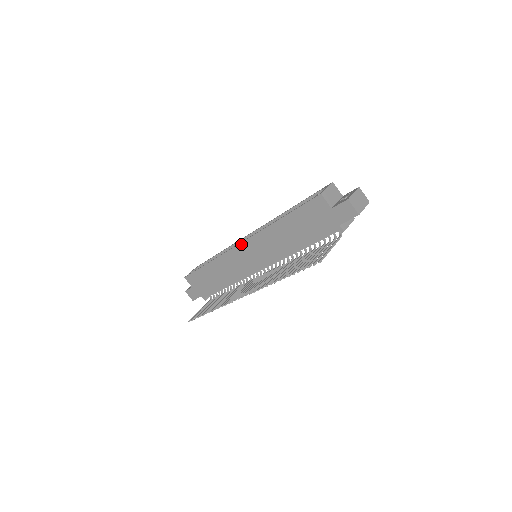
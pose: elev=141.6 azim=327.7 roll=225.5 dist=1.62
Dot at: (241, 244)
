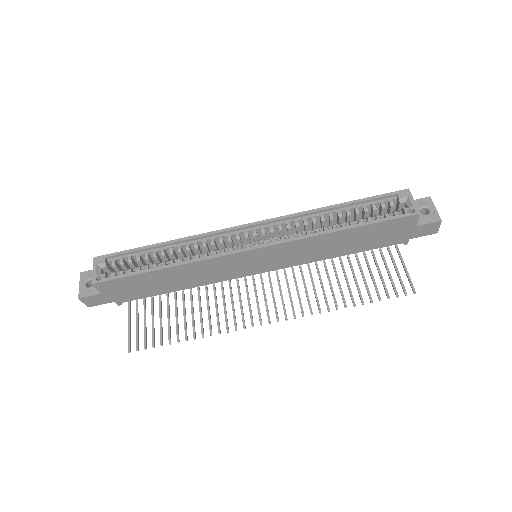
Dot at: (256, 250)
